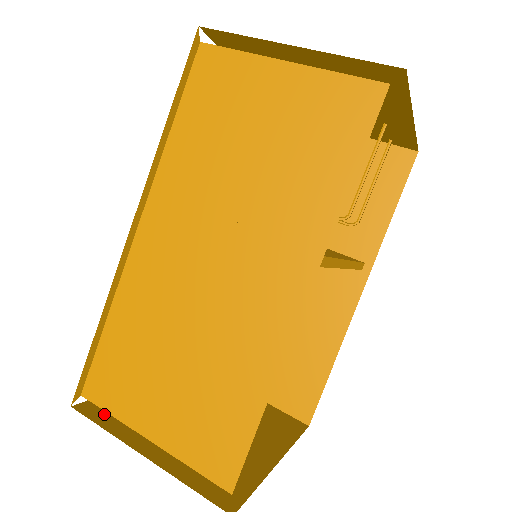
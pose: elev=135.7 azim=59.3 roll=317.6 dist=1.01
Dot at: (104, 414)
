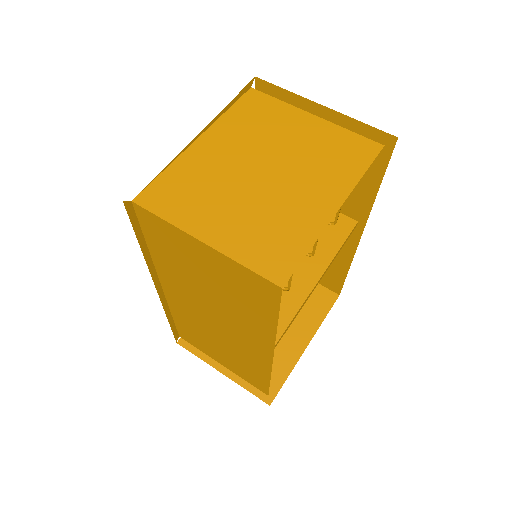
Dot at: occluded
